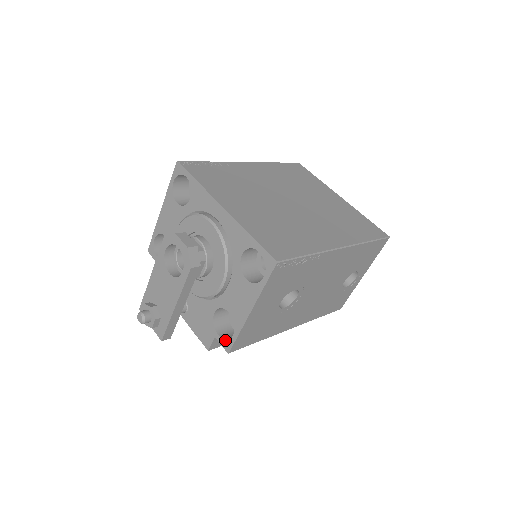
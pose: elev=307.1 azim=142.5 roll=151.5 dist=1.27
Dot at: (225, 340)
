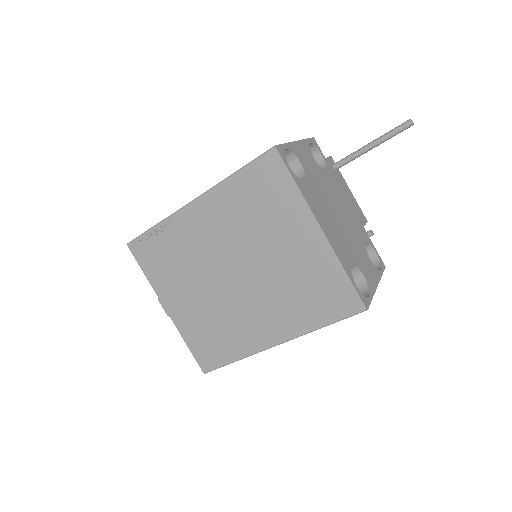
Dot at: occluded
